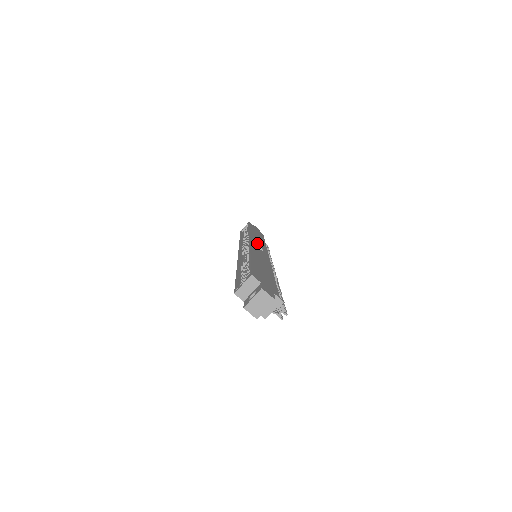
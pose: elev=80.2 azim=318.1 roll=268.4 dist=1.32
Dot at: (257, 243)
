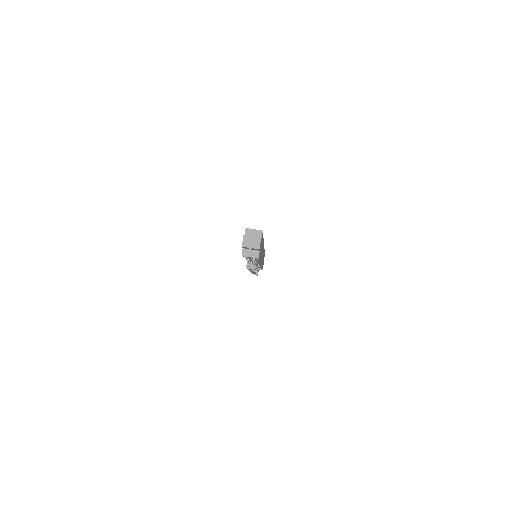
Dot at: occluded
